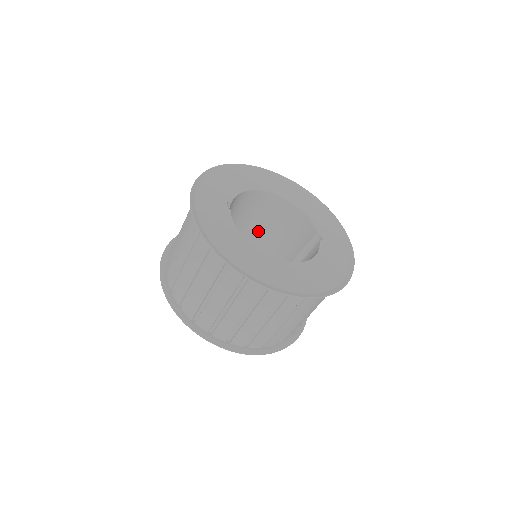
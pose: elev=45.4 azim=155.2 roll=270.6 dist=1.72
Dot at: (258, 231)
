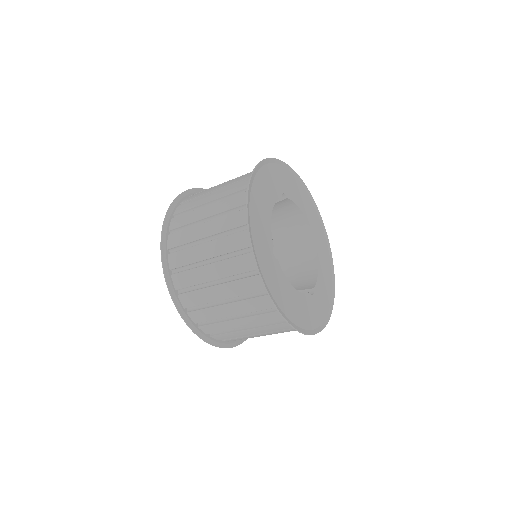
Dot at: occluded
